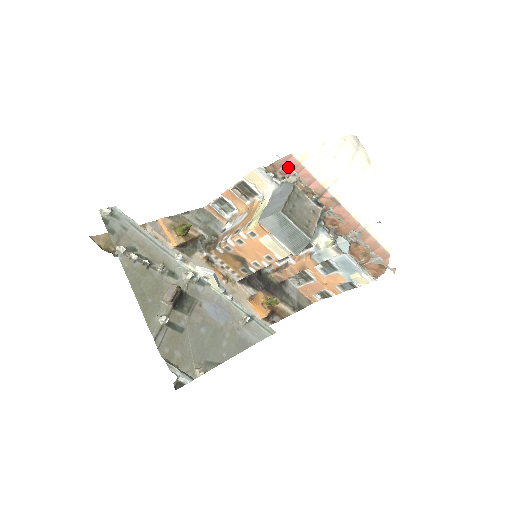
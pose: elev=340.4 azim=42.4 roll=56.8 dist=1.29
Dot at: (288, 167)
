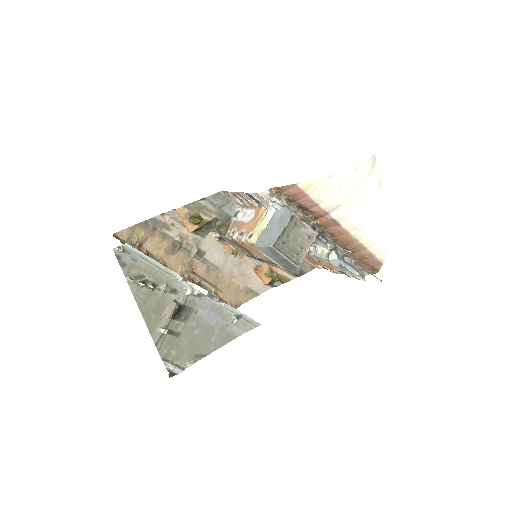
Dot at: (288, 201)
